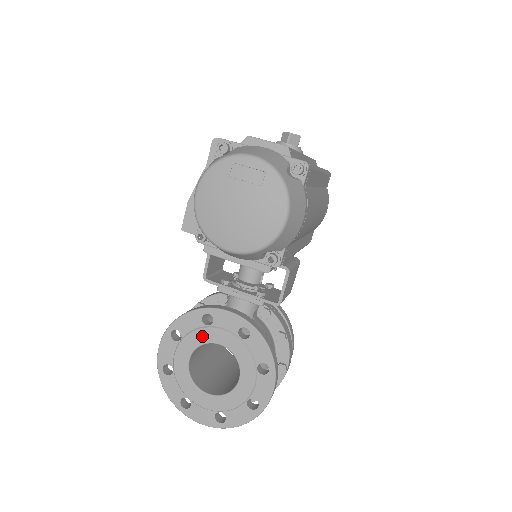
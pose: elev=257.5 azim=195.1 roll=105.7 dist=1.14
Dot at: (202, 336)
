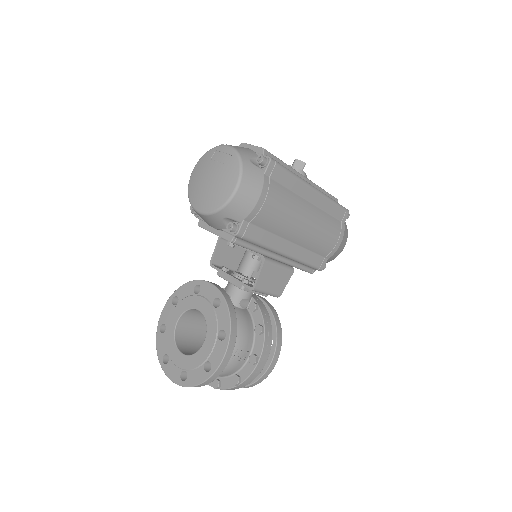
Dot at: (190, 302)
